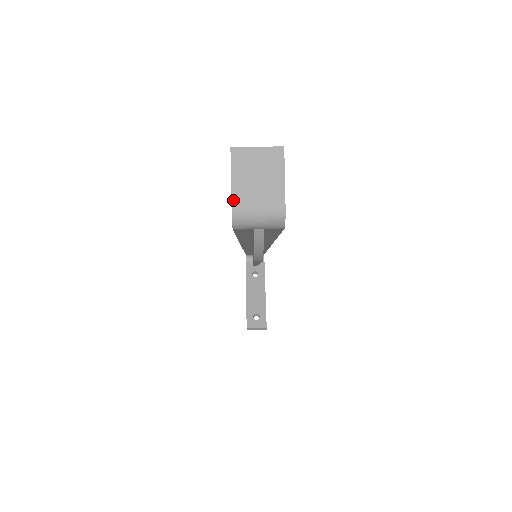
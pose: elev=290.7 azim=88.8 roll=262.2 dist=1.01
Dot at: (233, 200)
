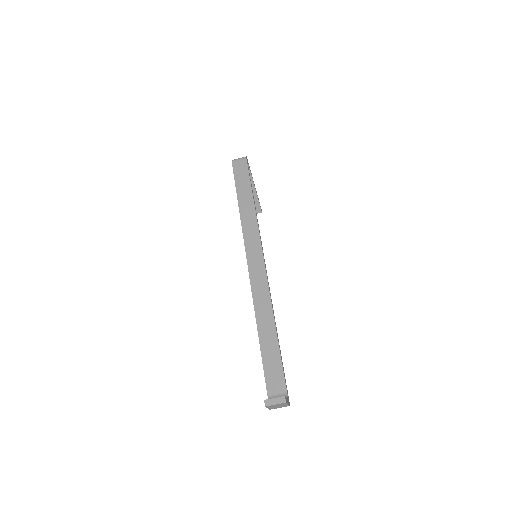
Dot at: (269, 409)
